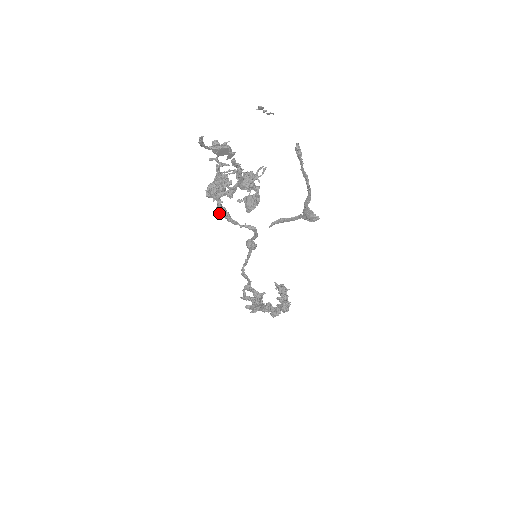
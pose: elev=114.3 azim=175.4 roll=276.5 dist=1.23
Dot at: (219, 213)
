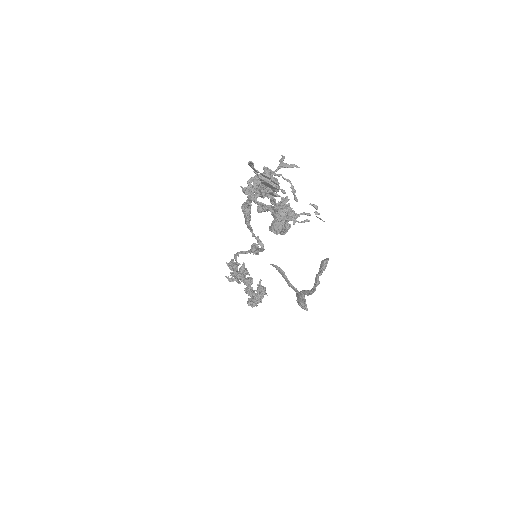
Dot at: (242, 209)
